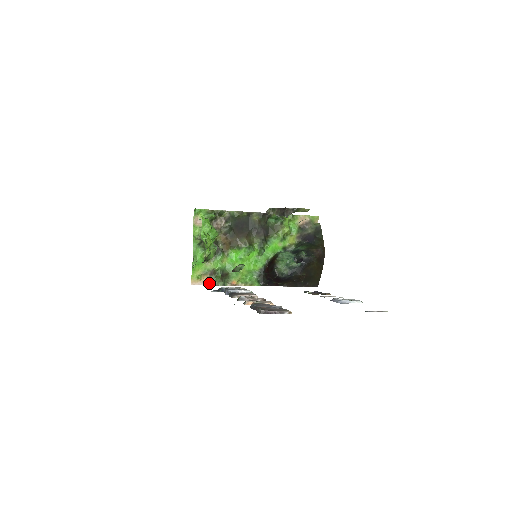
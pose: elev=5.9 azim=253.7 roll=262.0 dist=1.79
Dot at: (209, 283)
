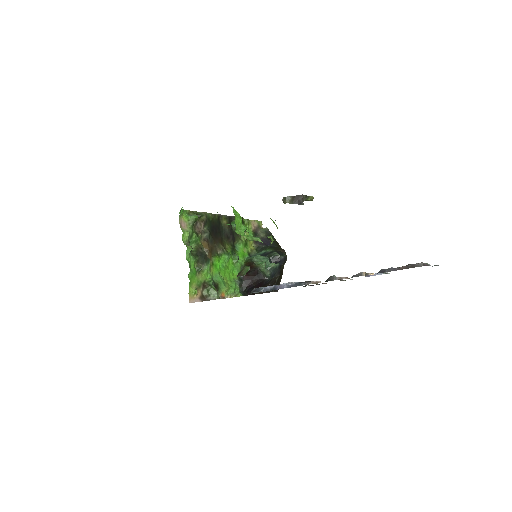
Dot at: (203, 298)
